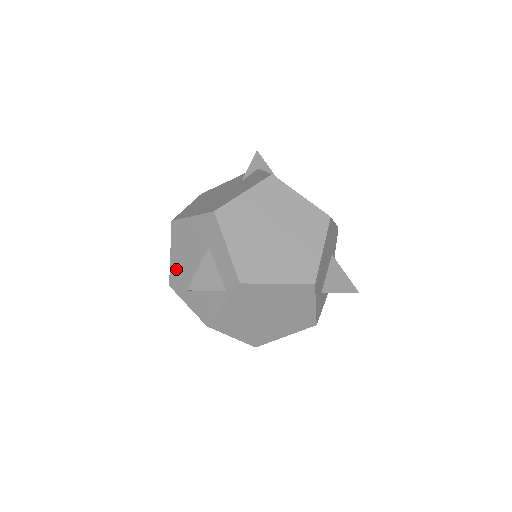
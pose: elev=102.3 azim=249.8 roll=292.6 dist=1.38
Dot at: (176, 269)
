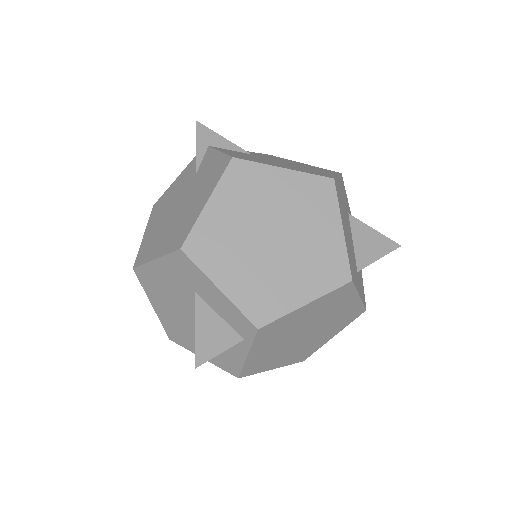
Dot at: (168, 321)
